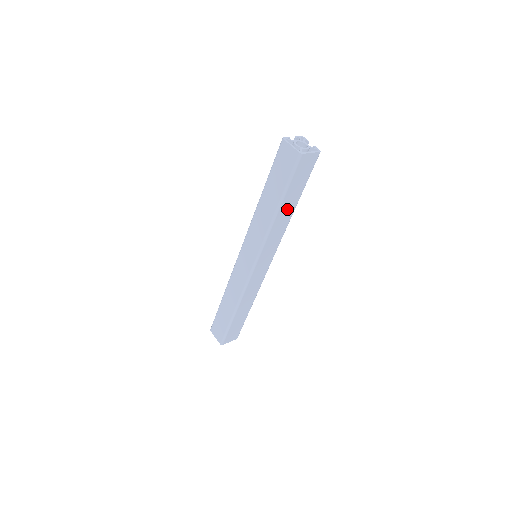
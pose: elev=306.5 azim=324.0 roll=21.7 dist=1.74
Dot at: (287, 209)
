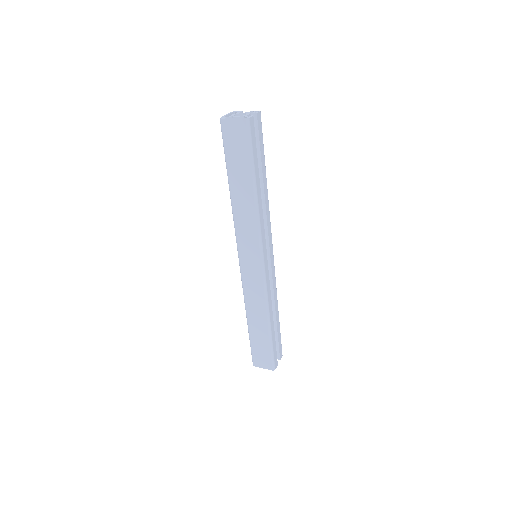
Dot at: (242, 190)
